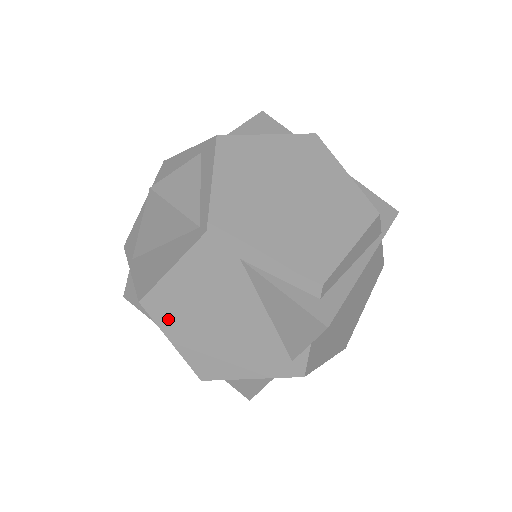
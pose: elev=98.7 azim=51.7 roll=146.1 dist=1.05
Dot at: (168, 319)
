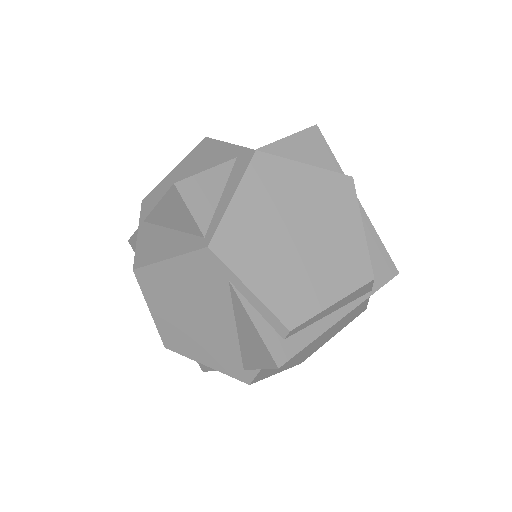
Dot at: (153, 293)
